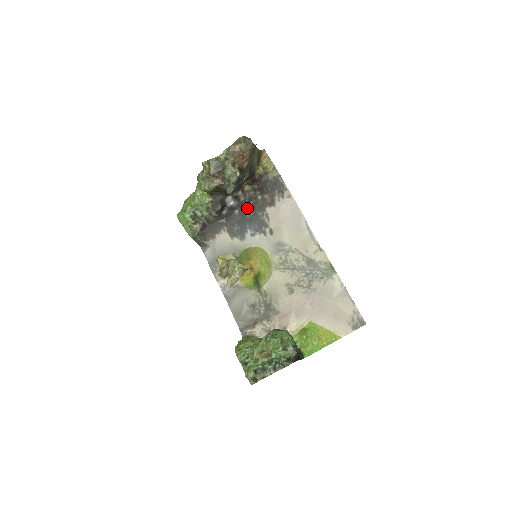
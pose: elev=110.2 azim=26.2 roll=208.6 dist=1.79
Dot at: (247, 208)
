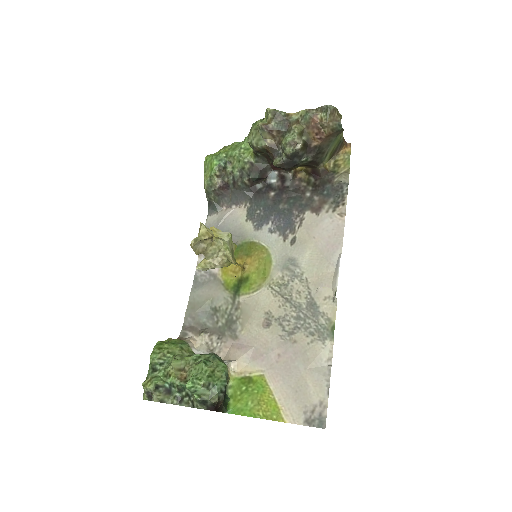
Dot at: (286, 197)
